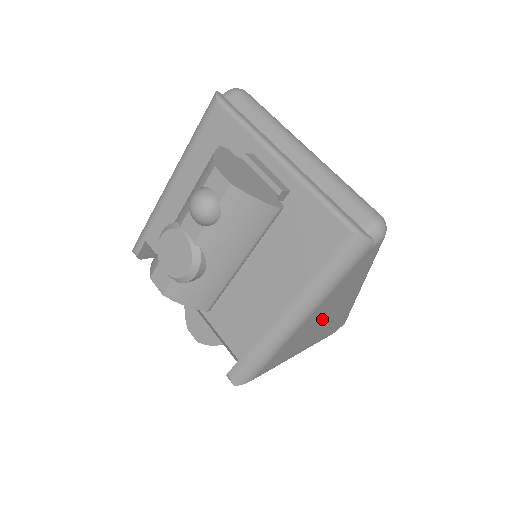
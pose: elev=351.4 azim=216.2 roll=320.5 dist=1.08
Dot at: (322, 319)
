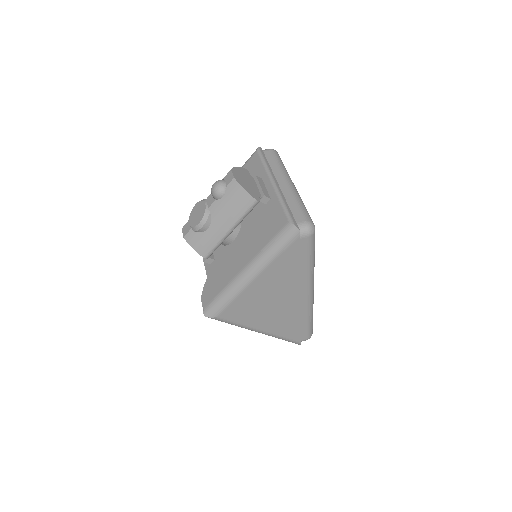
Dot at: (274, 297)
